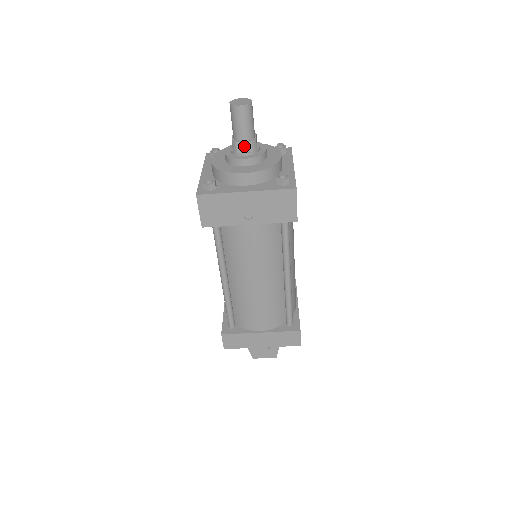
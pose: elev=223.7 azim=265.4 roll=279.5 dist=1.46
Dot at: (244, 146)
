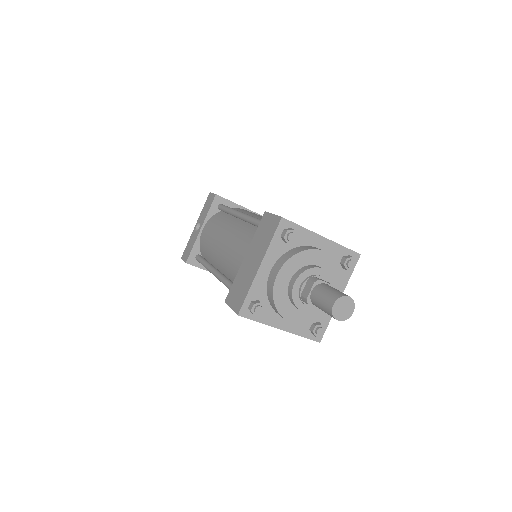
Dot at: (313, 306)
